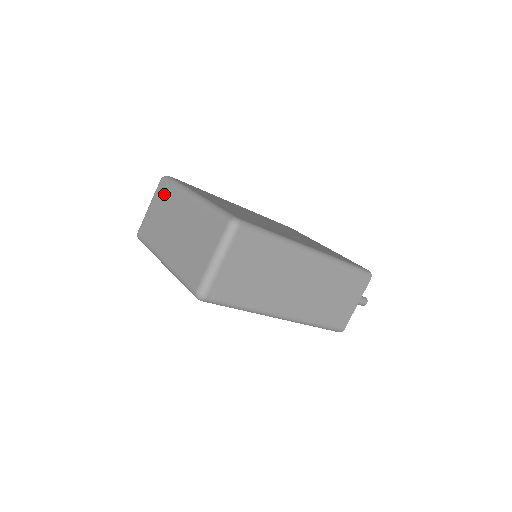
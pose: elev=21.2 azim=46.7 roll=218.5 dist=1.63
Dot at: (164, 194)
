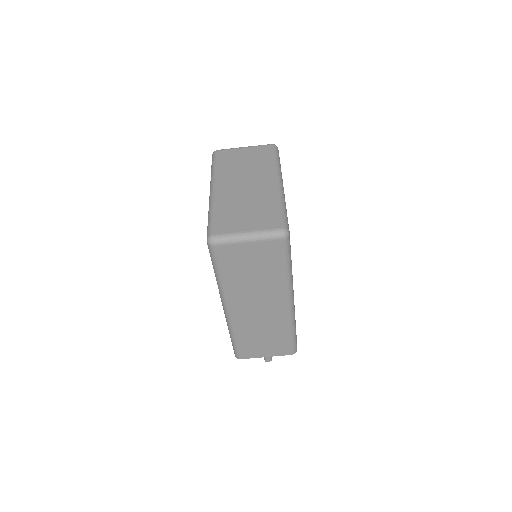
Dot at: (263, 155)
